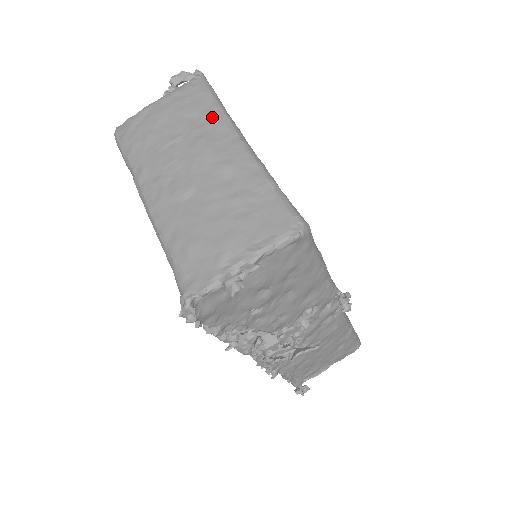
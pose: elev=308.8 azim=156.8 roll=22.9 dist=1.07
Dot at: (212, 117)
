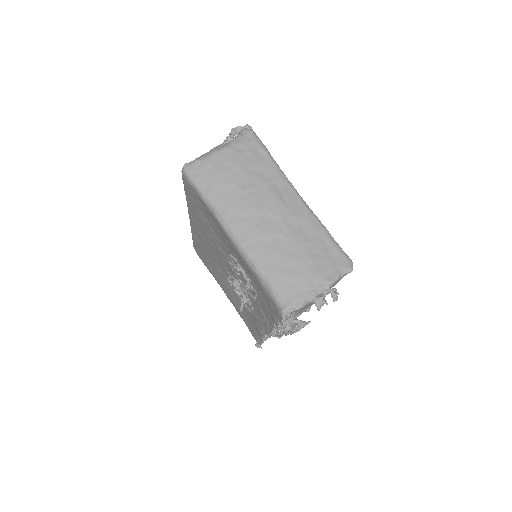
Dot at: (274, 173)
